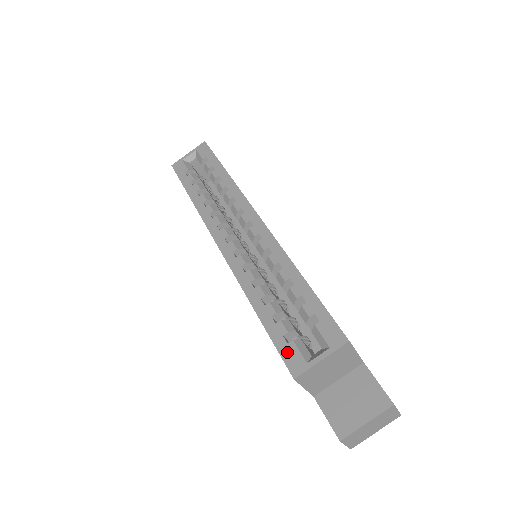
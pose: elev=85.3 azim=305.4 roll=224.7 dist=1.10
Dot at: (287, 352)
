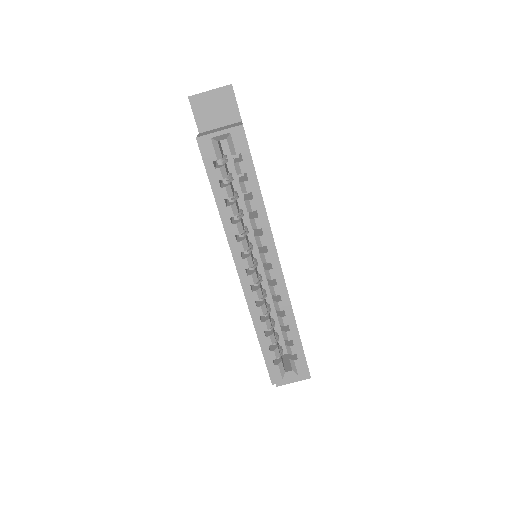
Dot at: (273, 370)
